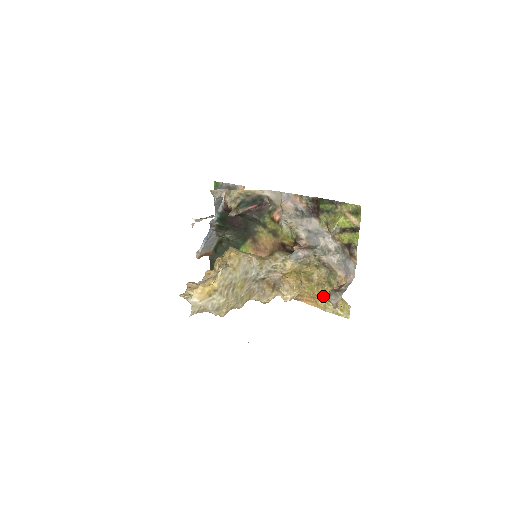
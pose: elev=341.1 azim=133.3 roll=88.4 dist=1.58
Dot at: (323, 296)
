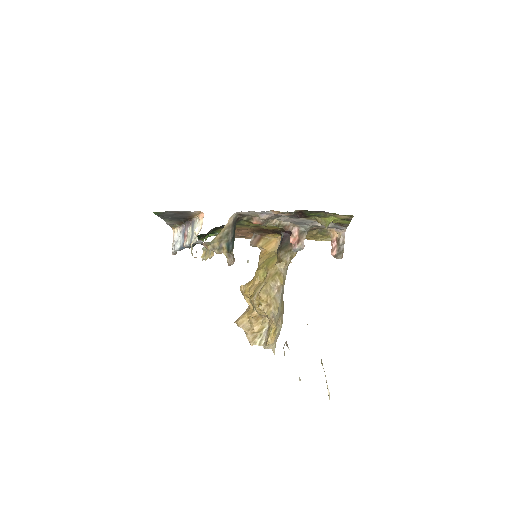
Dot at: (316, 238)
